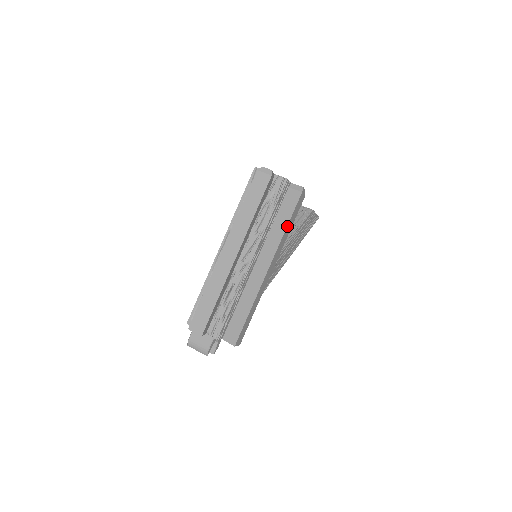
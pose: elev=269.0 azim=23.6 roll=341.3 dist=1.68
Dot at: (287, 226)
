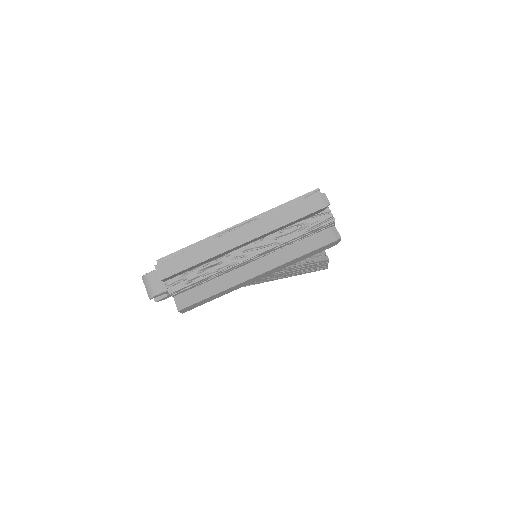
Dot at: (302, 256)
